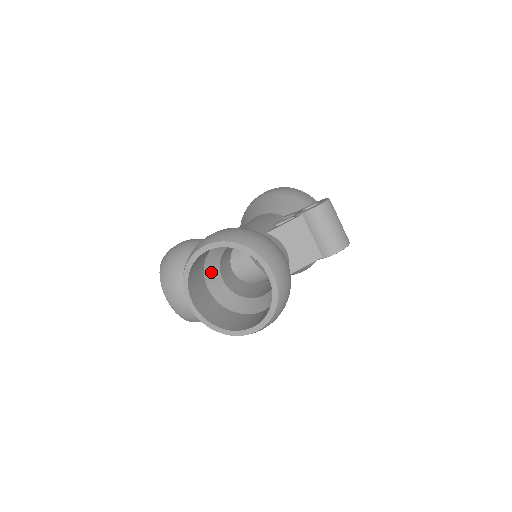
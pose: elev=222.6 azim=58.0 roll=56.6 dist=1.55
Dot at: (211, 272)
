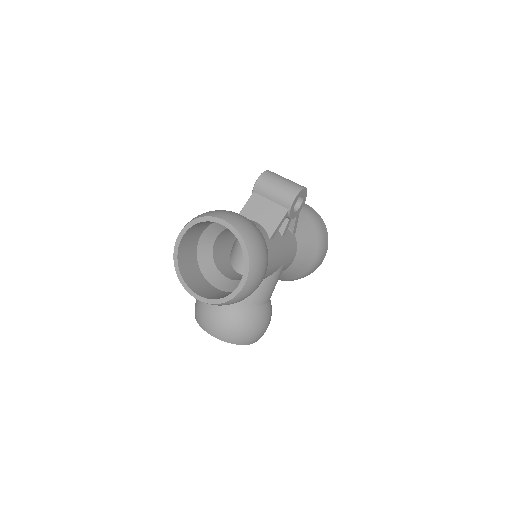
Dot at: (211, 275)
